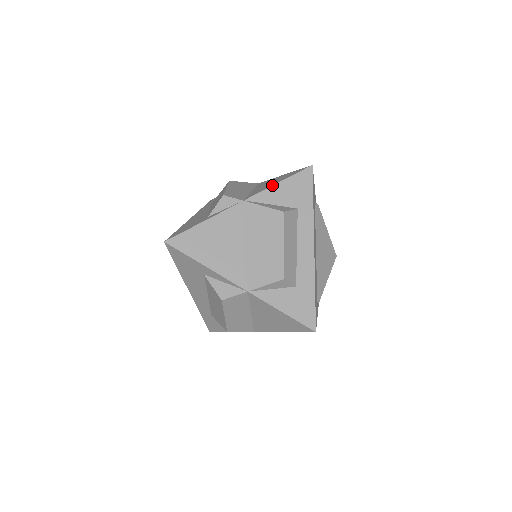
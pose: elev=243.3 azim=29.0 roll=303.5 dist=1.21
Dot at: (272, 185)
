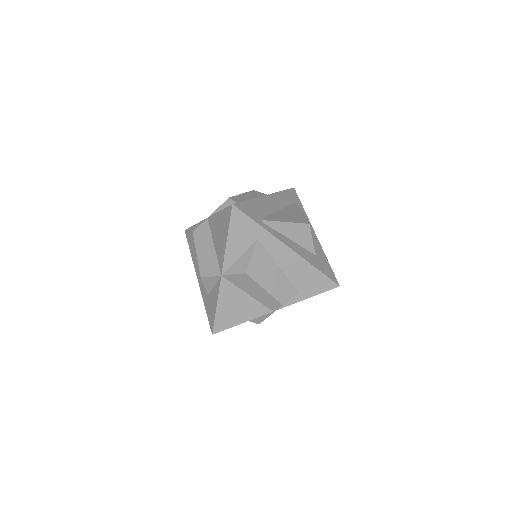
Dot at: occluded
